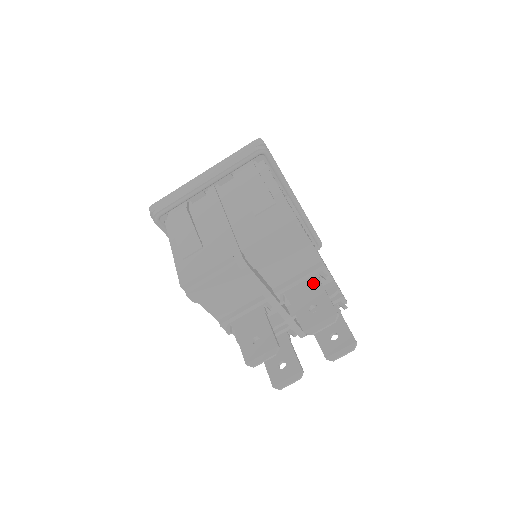
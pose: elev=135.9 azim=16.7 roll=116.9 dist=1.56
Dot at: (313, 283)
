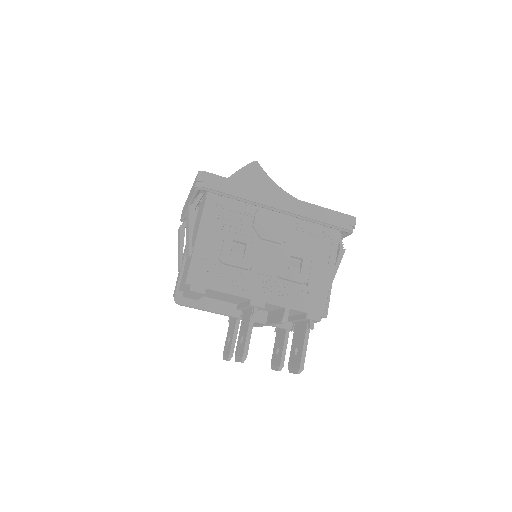
Dot at: (249, 315)
